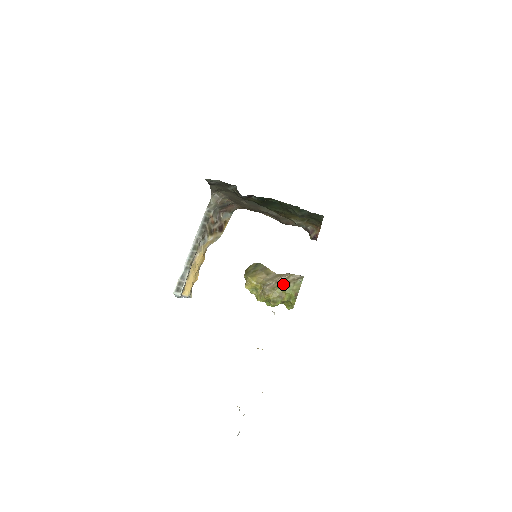
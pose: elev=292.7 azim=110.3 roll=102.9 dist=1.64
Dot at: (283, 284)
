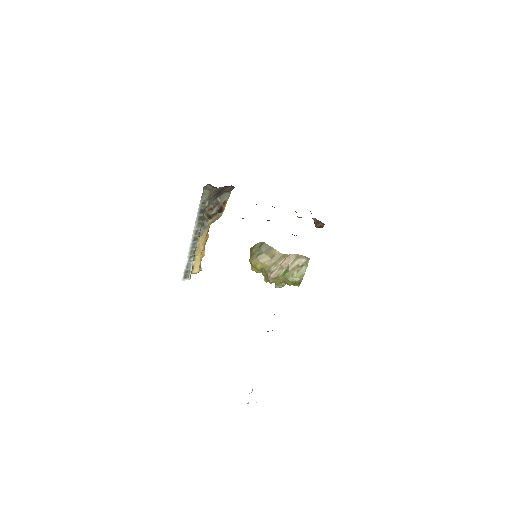
Dot at: (287, 271)
